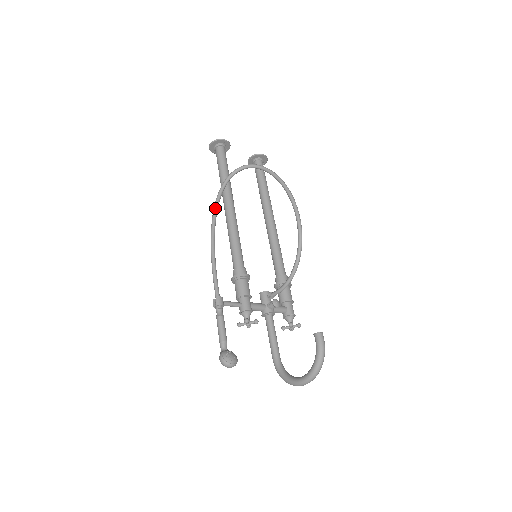
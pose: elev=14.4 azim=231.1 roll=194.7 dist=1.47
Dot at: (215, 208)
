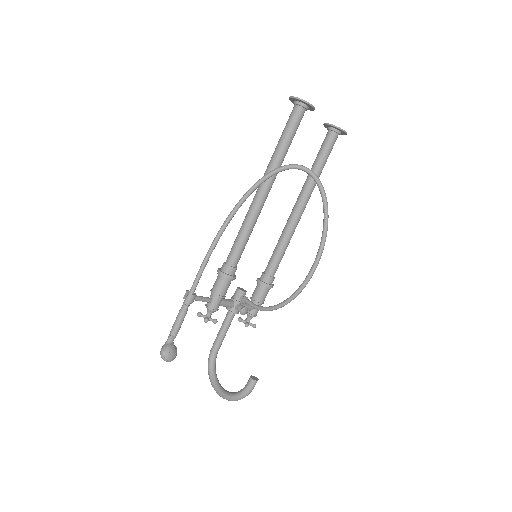
Dot at: (245, 197)
